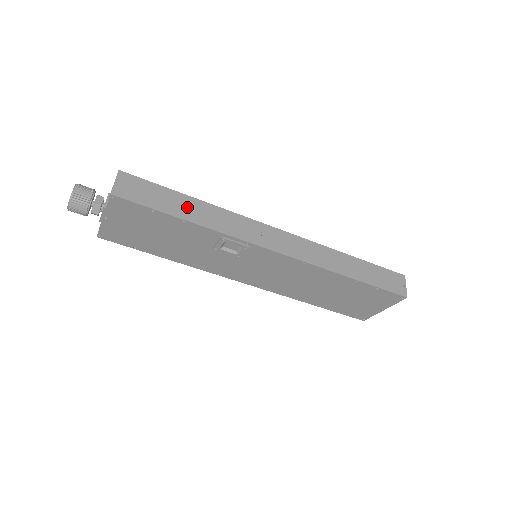
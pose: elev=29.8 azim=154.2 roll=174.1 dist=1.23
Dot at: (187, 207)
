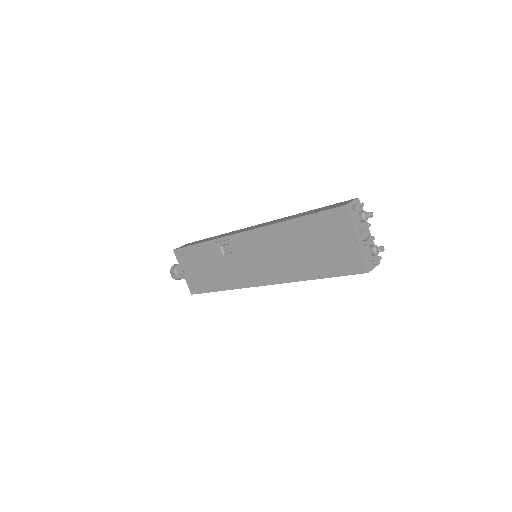
Dot at: occluded
